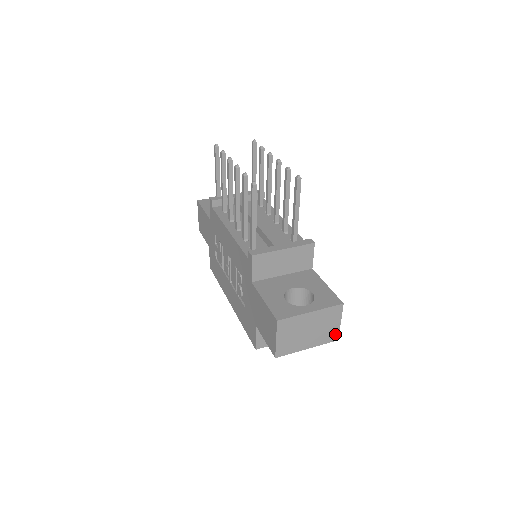
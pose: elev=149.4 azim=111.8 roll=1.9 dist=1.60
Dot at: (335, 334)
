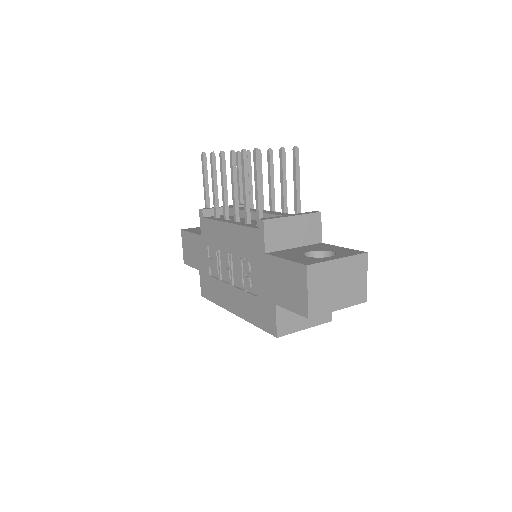
Dot at: (363, 293)
